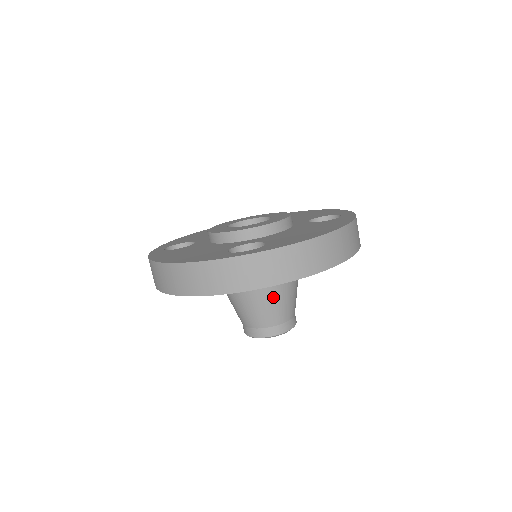
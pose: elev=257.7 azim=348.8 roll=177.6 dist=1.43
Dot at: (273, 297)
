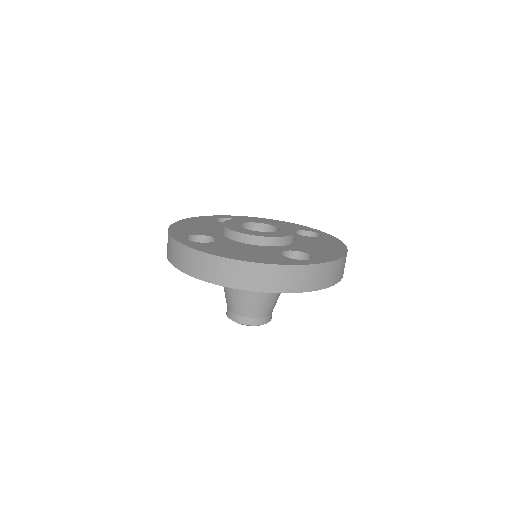
Dot at: (277, 293)
